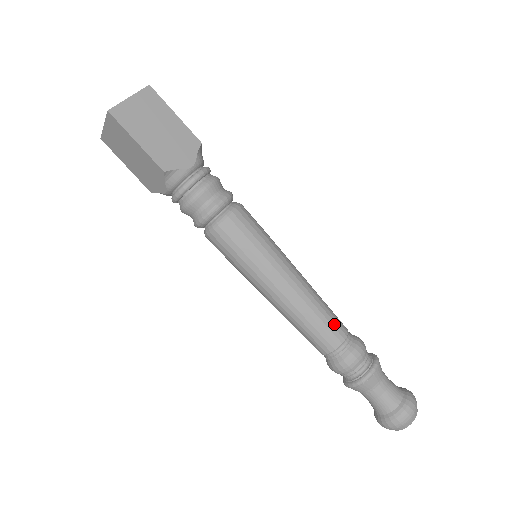
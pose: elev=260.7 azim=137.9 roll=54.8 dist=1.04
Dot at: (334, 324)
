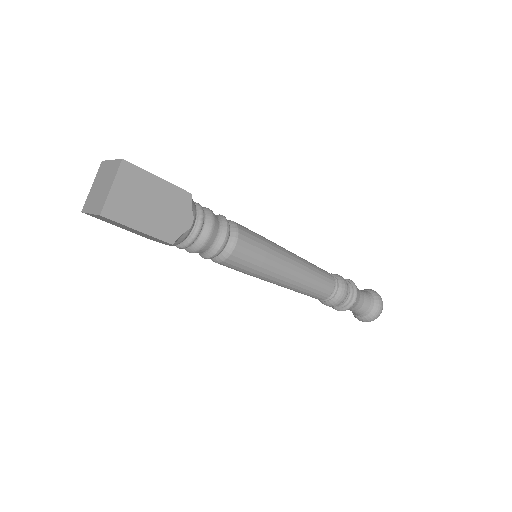
Dot at: (325, 282)
